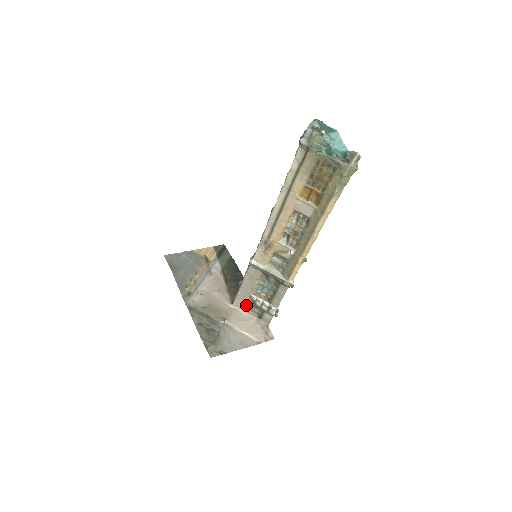
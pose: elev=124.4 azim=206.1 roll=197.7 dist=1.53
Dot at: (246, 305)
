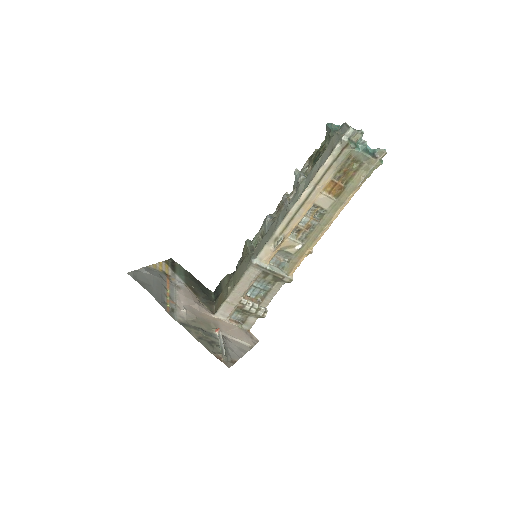
Dot at: (231, 312)
